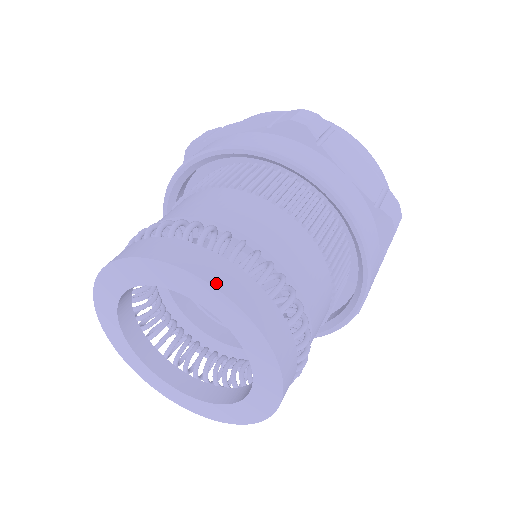
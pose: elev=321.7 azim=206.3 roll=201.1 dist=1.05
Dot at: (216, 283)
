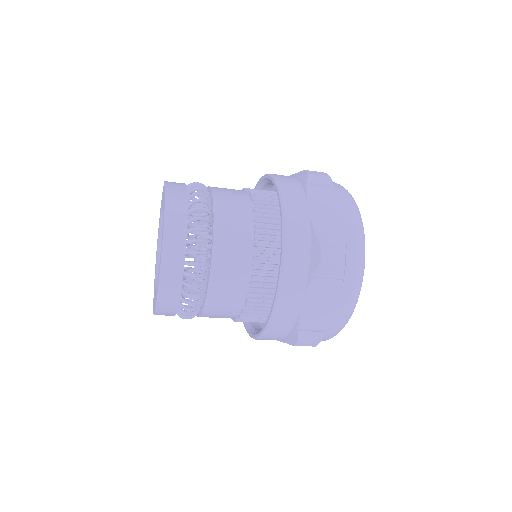
Dot at: (168, 193)
